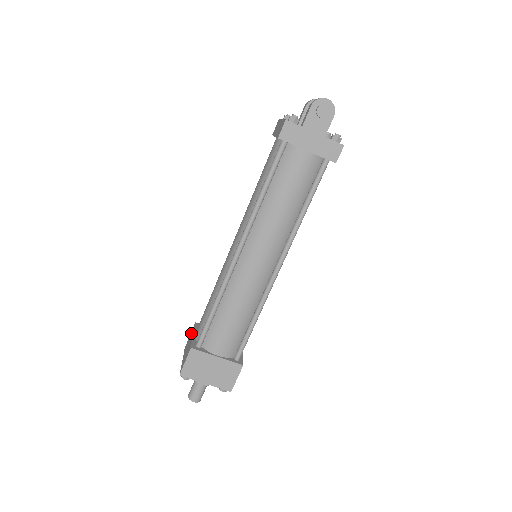
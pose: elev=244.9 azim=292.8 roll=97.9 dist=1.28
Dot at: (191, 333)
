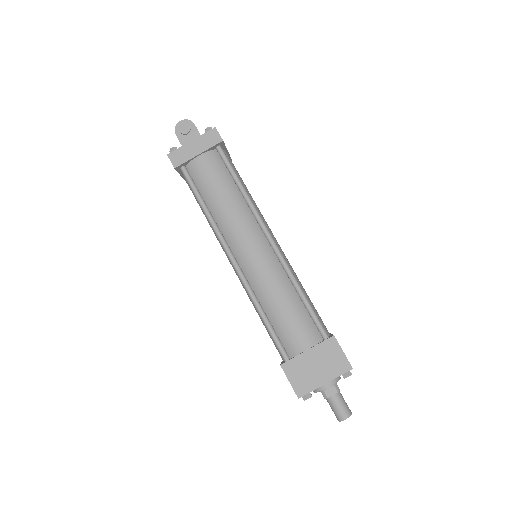
Dot at: occluded
